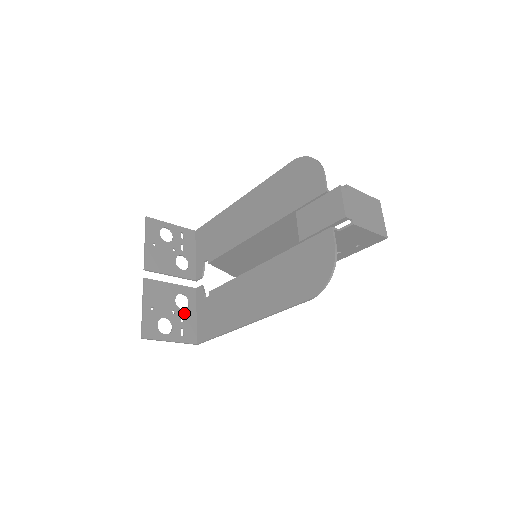
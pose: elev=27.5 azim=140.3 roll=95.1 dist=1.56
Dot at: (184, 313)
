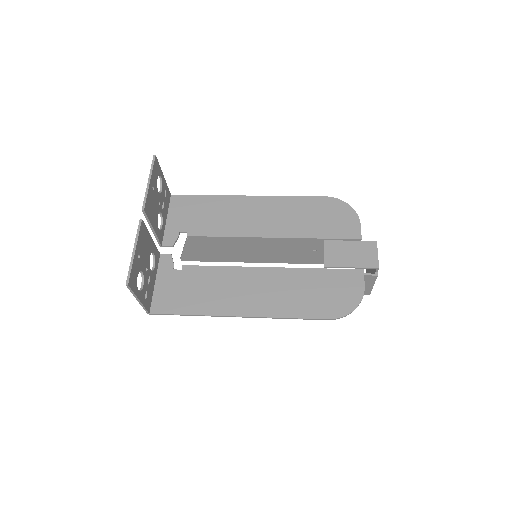
Dot at: (151, 275)
